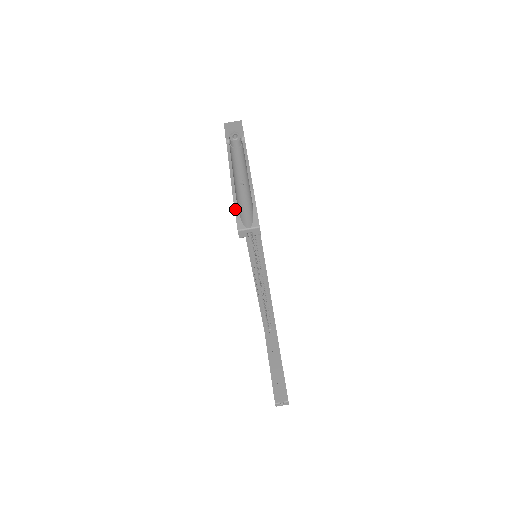
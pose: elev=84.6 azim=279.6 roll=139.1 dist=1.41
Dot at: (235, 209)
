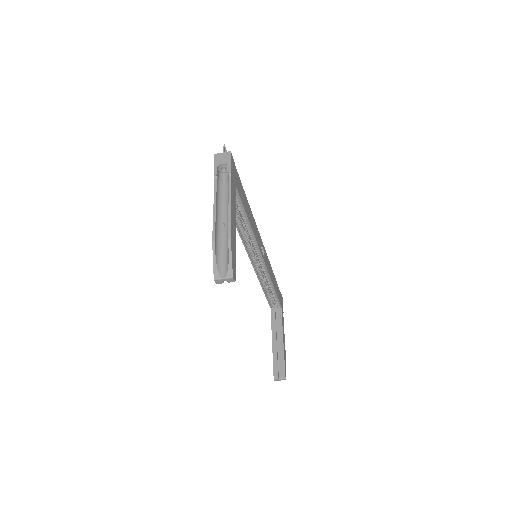
Dot at: (213, 258)
